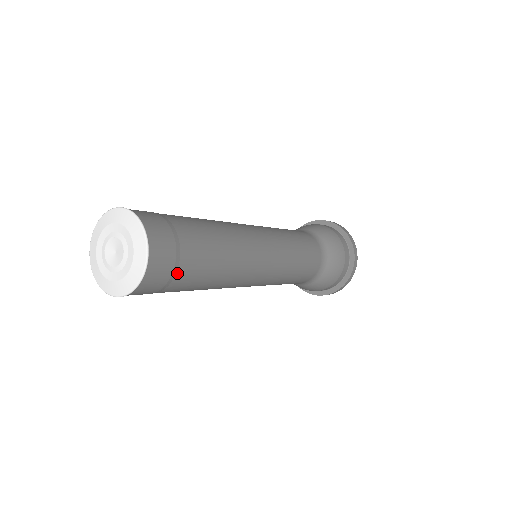
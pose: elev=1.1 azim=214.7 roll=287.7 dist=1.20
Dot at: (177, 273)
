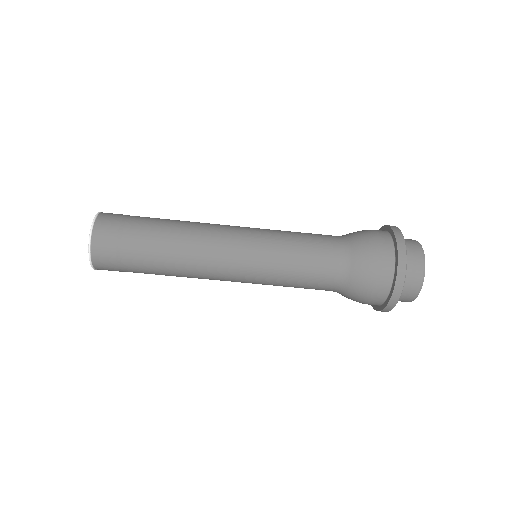
Dot at: (125, 226)
